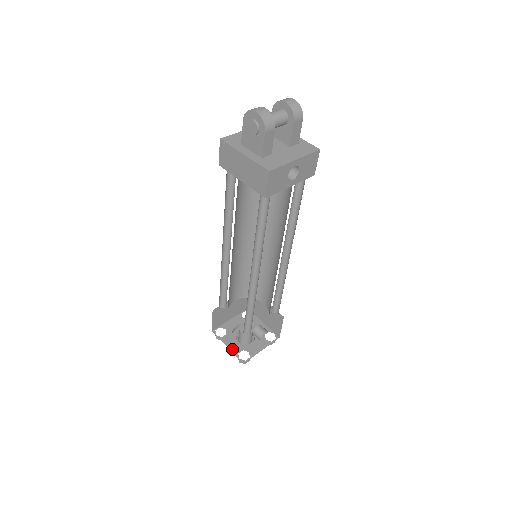
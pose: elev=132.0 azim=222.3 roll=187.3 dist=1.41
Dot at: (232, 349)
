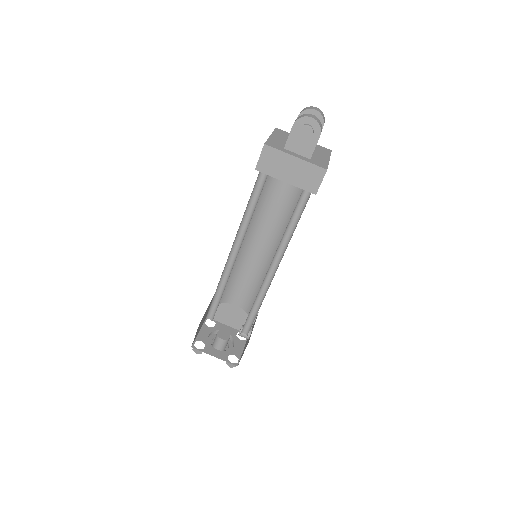
Dot at: (220, 357)
